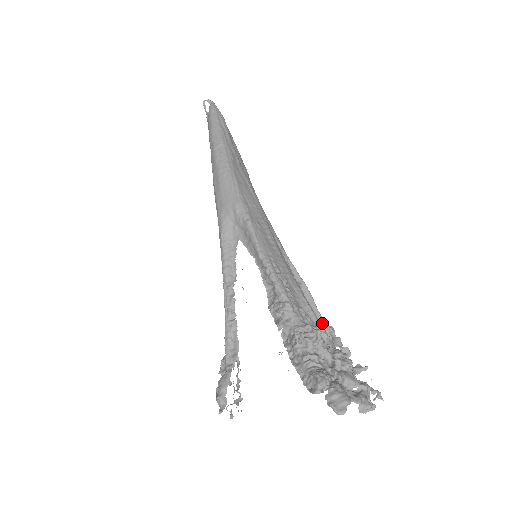
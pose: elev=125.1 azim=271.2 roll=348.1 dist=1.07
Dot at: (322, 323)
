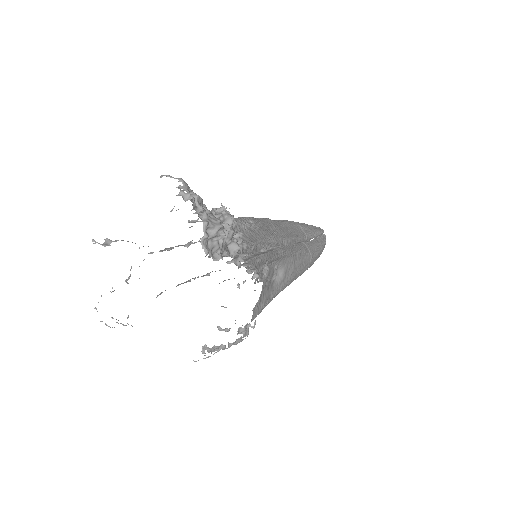
Dot at: (251, 257)
